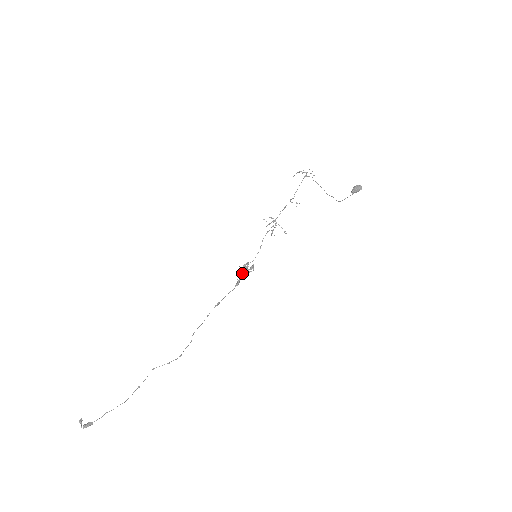
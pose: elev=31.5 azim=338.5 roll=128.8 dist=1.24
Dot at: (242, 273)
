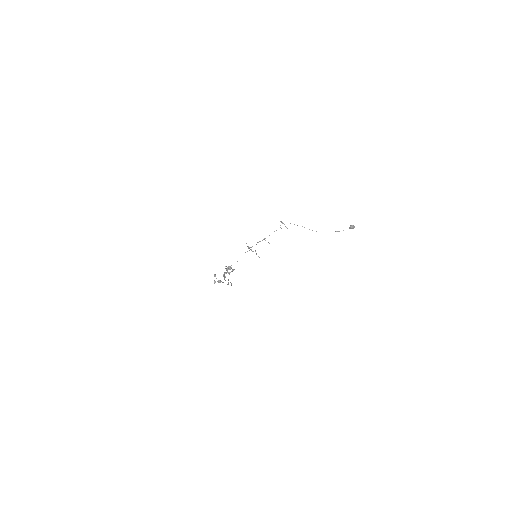
Dot at: (225, 272)
